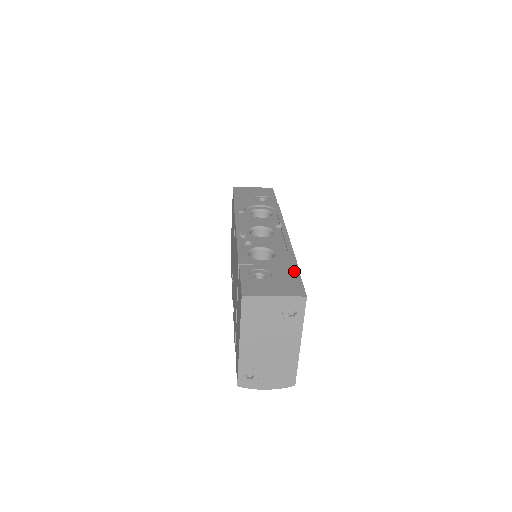
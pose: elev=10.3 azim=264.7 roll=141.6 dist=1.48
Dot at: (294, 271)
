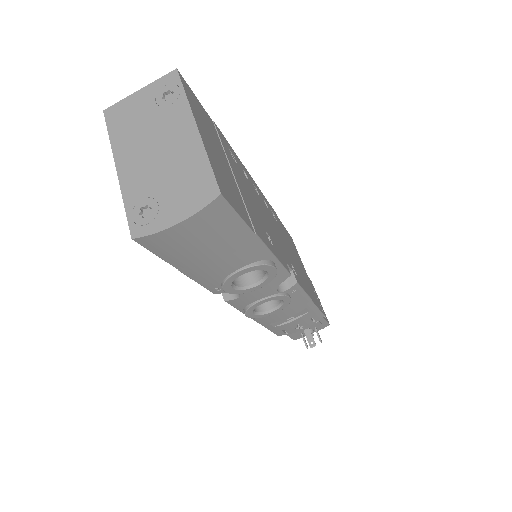
Dot at: occluded
